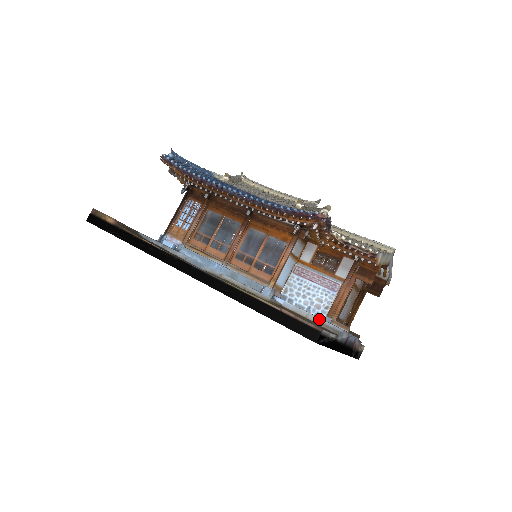
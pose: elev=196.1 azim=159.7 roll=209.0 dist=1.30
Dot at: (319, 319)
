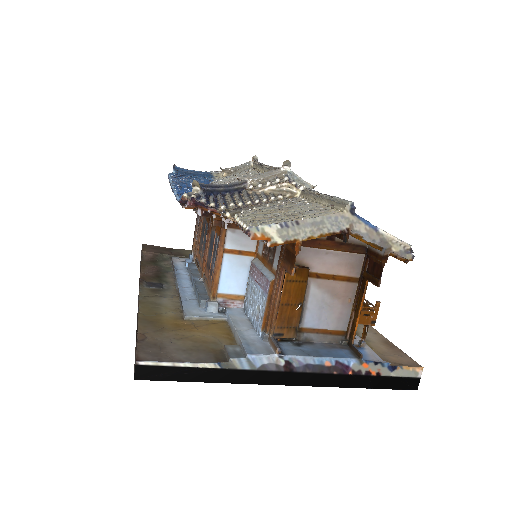
Dot at: (238, 337)
